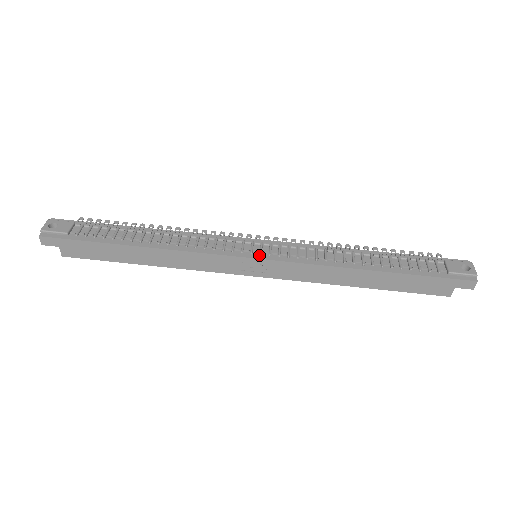
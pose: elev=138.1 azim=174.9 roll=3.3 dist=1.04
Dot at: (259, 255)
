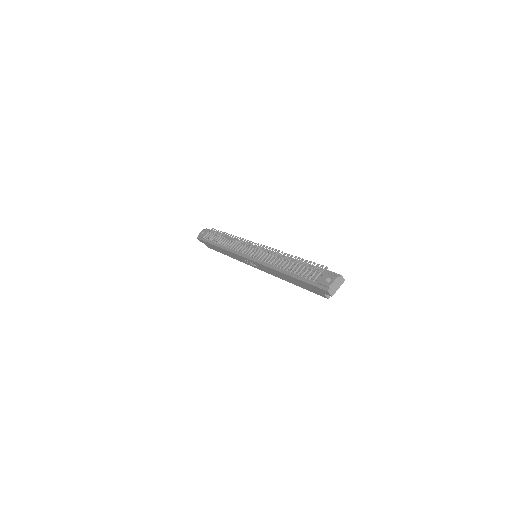
Dot at: (250, 257)
